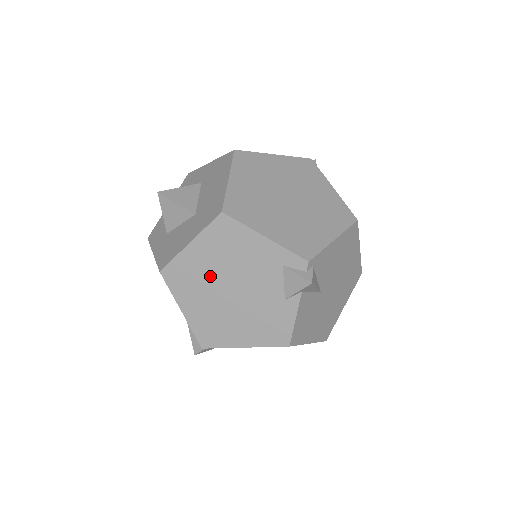
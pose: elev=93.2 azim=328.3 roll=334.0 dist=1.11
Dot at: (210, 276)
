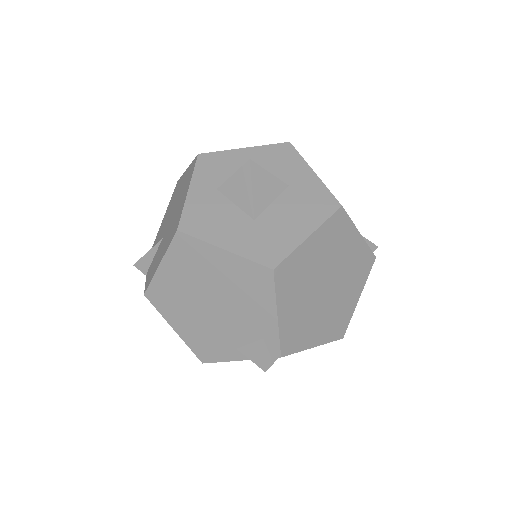
Dot at: (209, 280)
